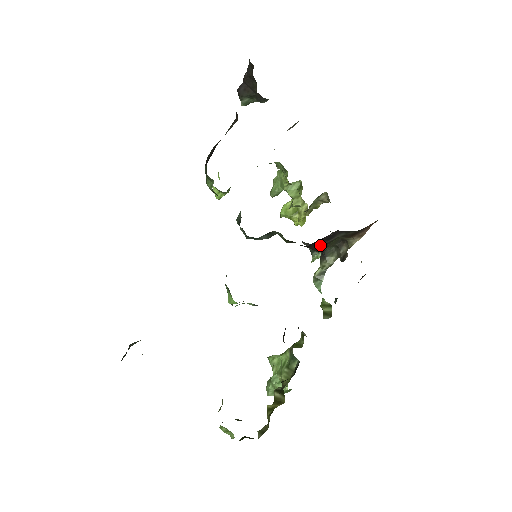
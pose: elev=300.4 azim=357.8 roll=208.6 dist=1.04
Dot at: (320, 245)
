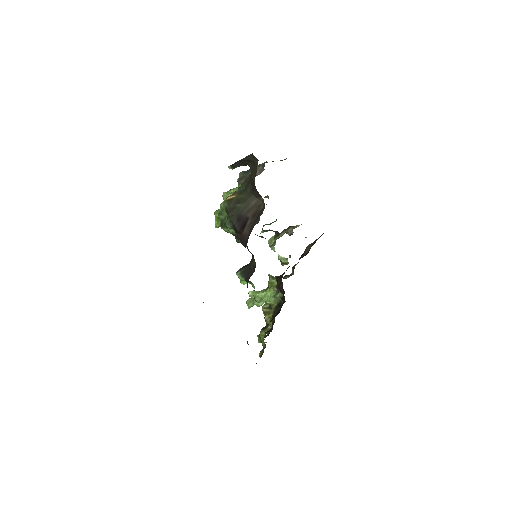
Dot at: occluded
